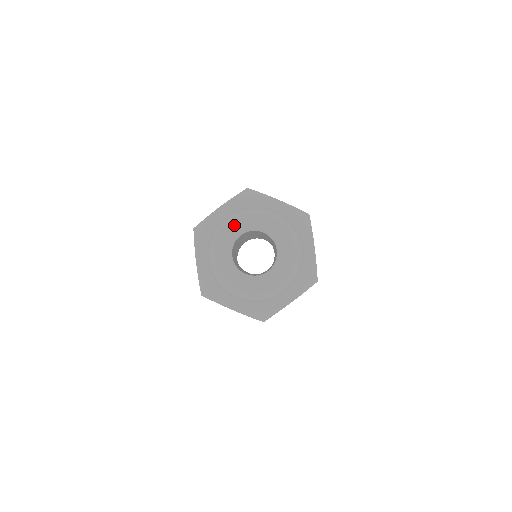
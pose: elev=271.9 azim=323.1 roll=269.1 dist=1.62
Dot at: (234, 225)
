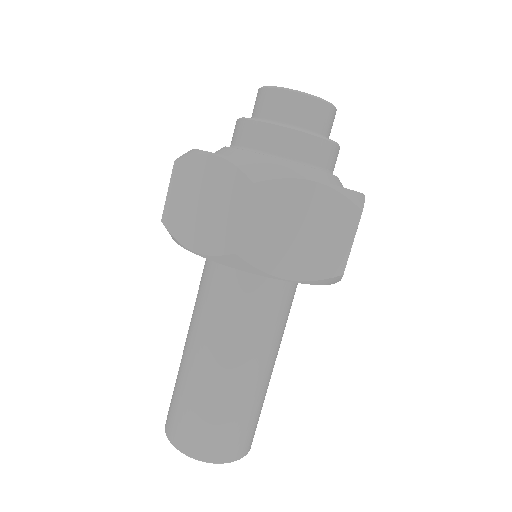
Dot at: occluded
